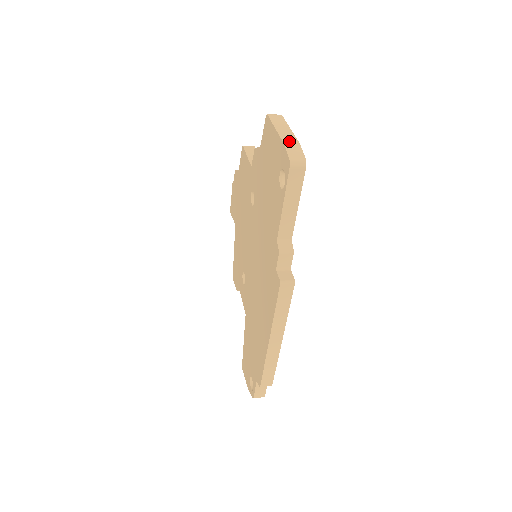
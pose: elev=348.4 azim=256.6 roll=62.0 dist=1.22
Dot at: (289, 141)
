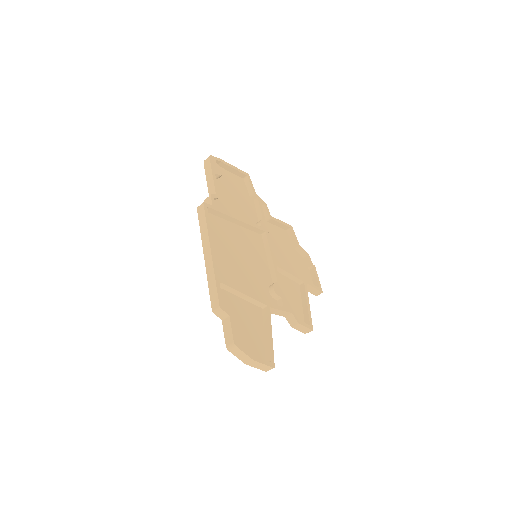
Dot at: (218, 163)
